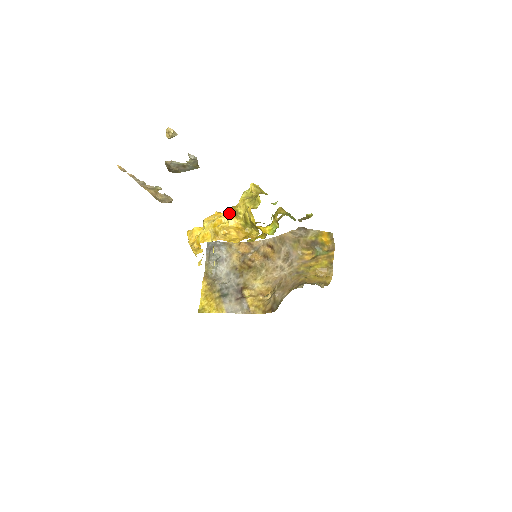
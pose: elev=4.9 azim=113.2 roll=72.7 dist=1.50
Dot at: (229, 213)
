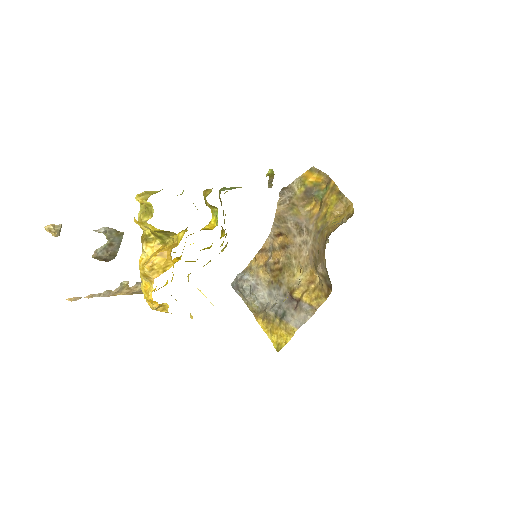
Dot at: occluded
